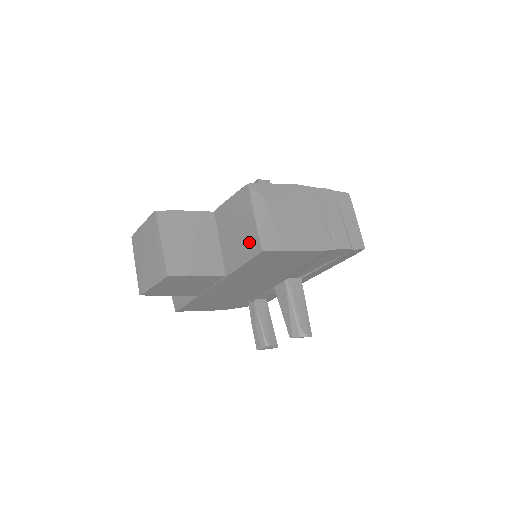
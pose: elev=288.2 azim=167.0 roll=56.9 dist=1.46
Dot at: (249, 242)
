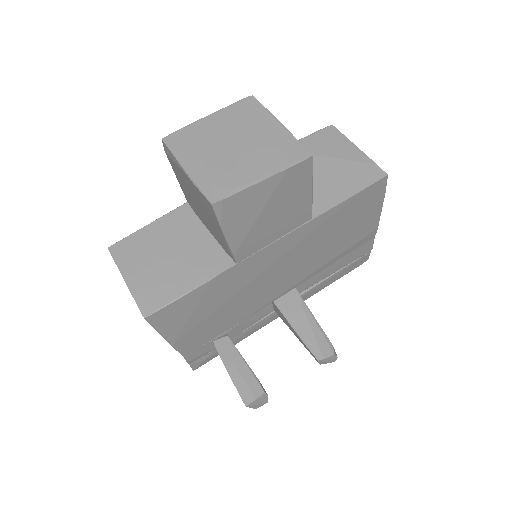
Dot at: (357, 171)
